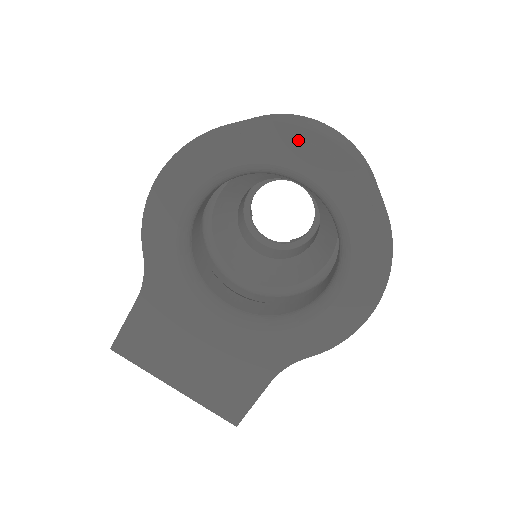
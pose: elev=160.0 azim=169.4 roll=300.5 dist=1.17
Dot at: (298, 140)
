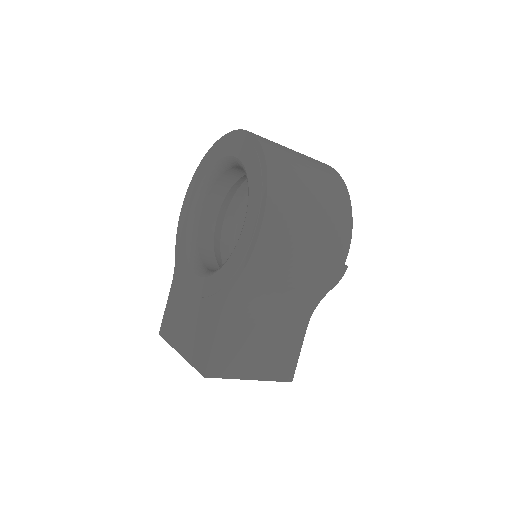
Dot at: (225, 140)
